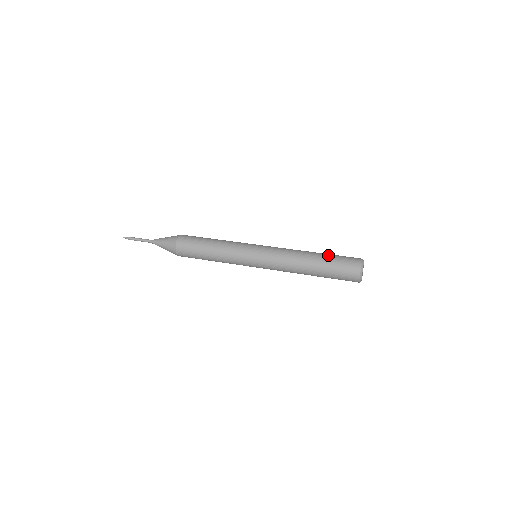
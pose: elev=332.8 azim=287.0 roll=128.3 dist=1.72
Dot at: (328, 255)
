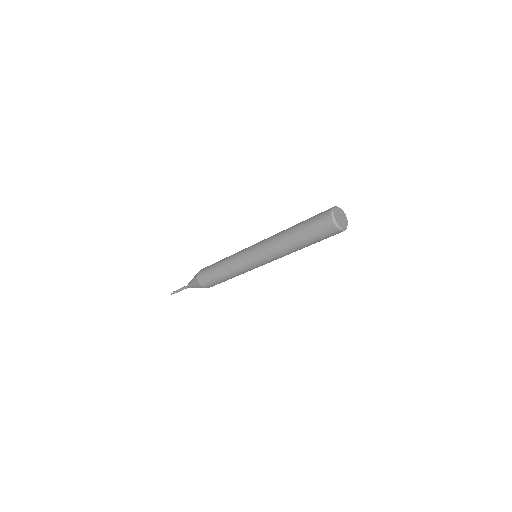
Dot at: occluded
